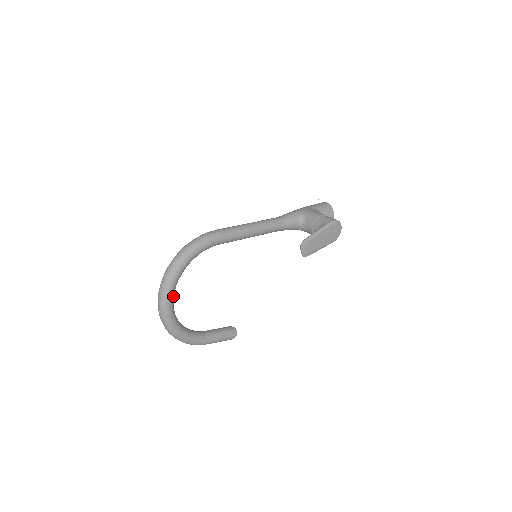
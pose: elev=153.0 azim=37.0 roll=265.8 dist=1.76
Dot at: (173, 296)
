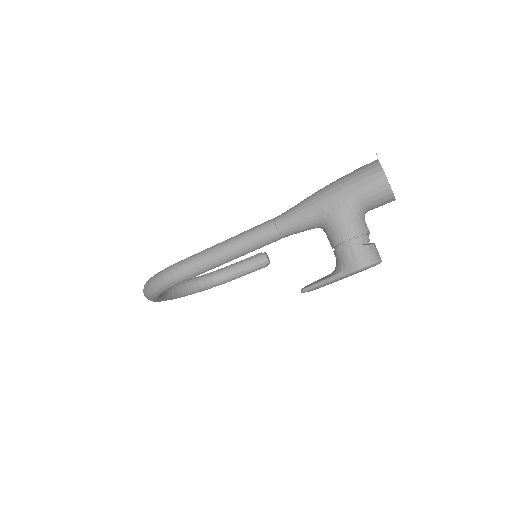
Dot at: (165, 297)
